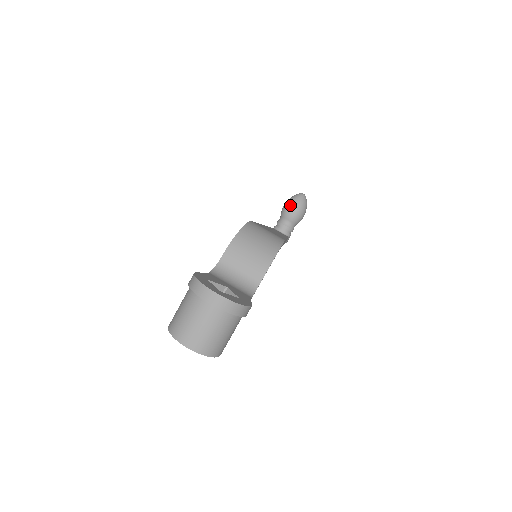
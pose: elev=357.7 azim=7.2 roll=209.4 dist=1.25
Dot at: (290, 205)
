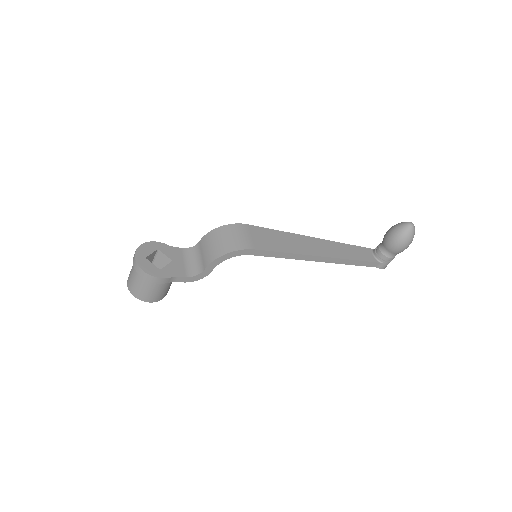
Dot at: (389, 230)
